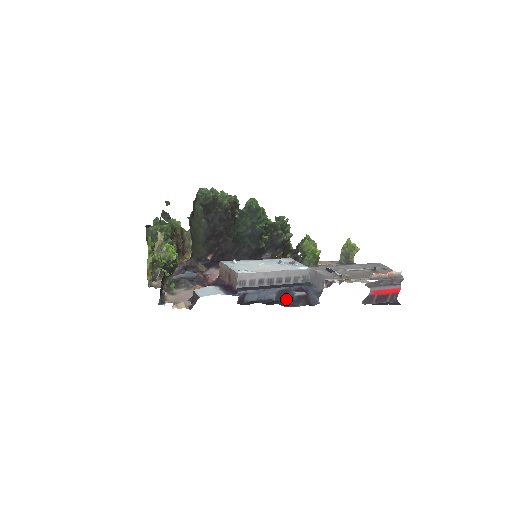
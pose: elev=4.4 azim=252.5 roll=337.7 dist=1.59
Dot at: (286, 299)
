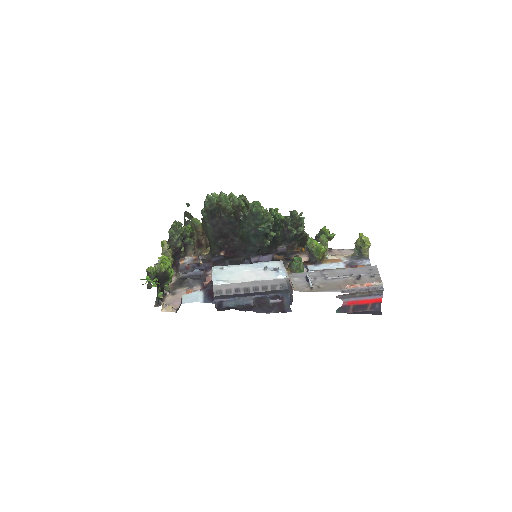
Dot at: (264, 304)
